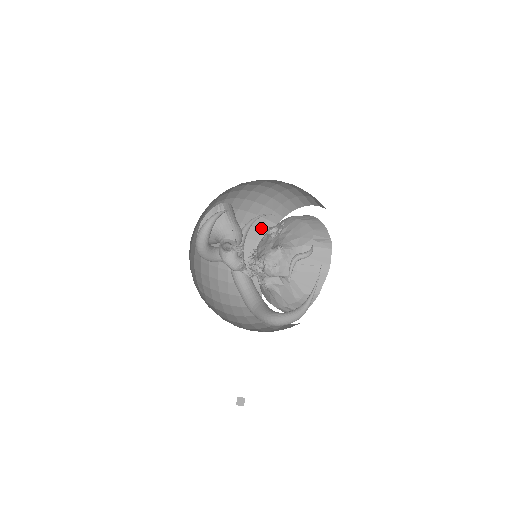
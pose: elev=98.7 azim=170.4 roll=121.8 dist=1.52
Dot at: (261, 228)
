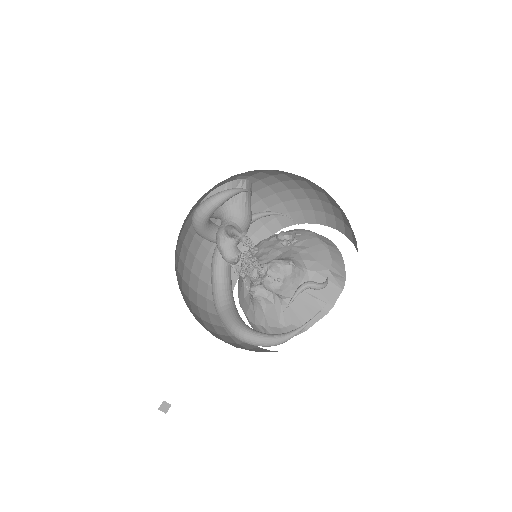
Dot at: (265, 223)
